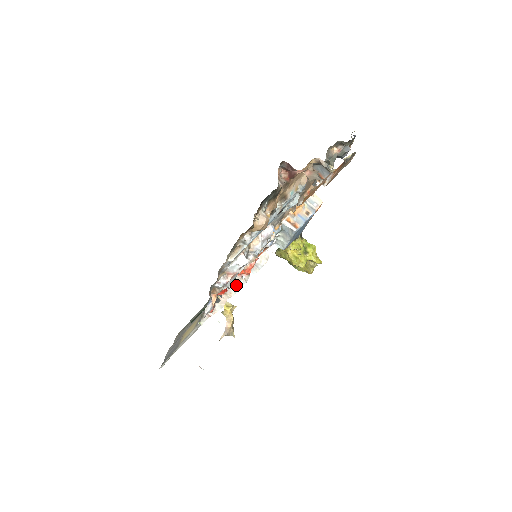
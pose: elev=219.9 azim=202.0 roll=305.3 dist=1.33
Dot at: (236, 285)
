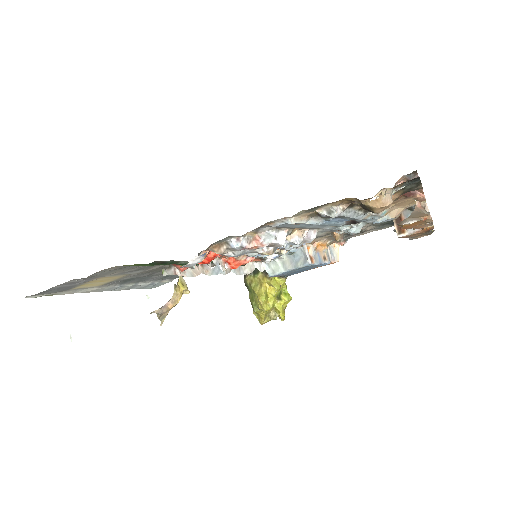
Dot at: (216, 268)
